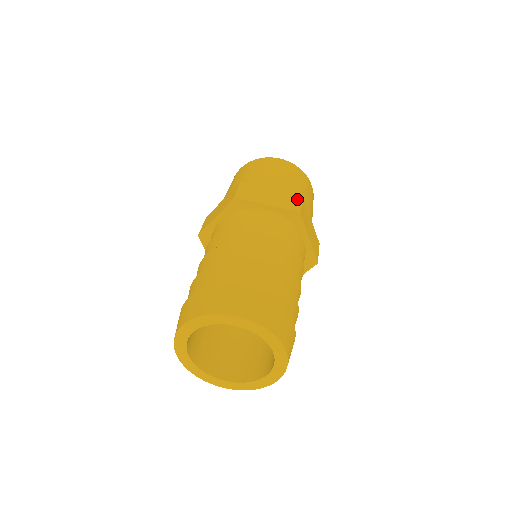
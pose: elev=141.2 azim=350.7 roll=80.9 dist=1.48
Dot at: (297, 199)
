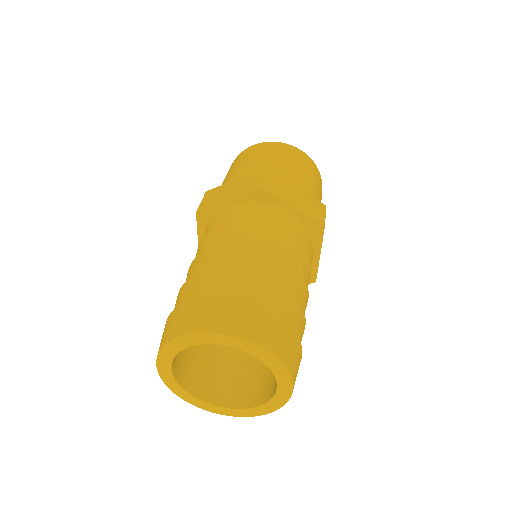
Dot at: (322, 209)
